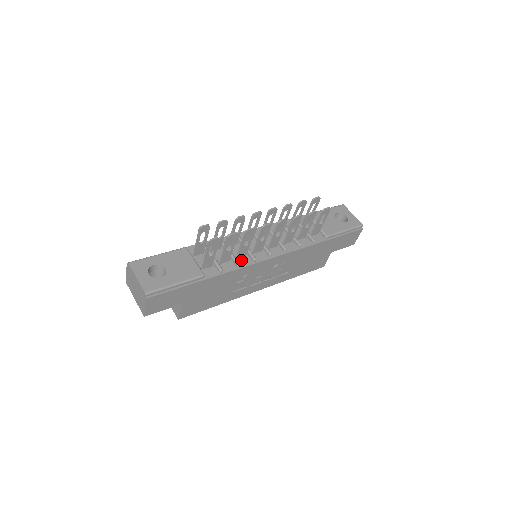
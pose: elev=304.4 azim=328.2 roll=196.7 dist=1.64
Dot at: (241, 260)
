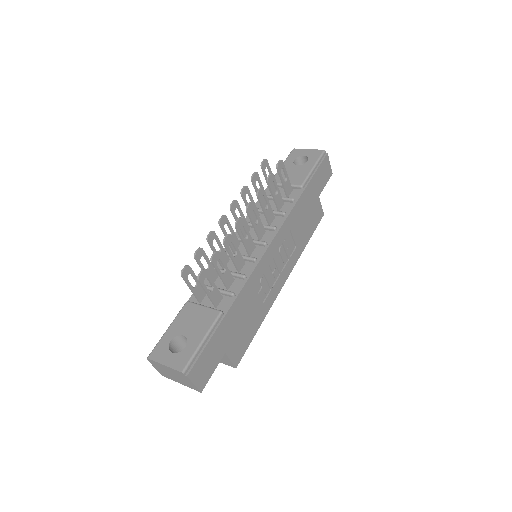
Dot at: (244, 271)
